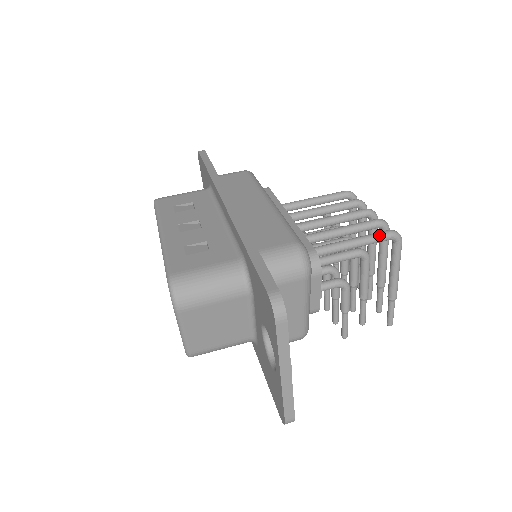
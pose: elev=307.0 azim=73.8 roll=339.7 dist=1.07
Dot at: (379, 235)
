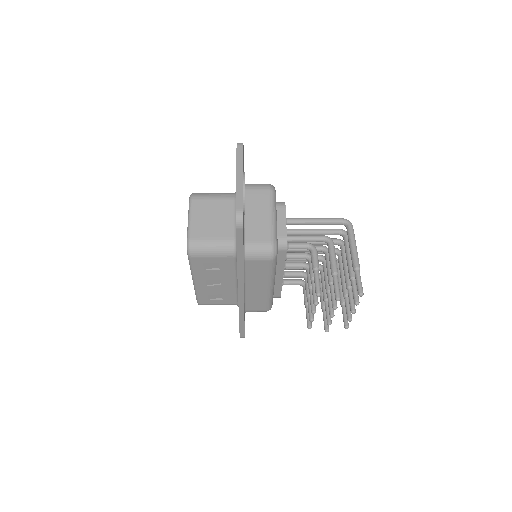
Dot at: (333, 218)
